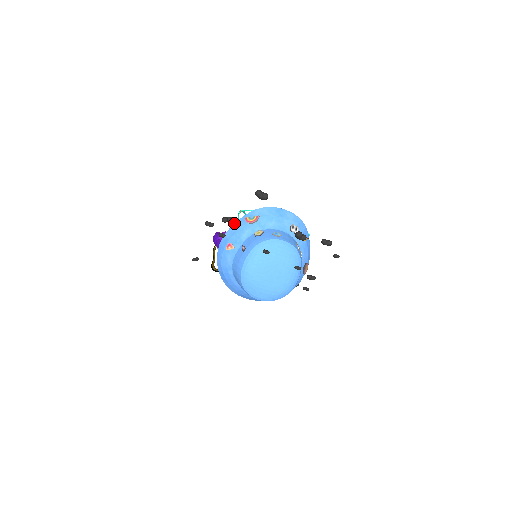
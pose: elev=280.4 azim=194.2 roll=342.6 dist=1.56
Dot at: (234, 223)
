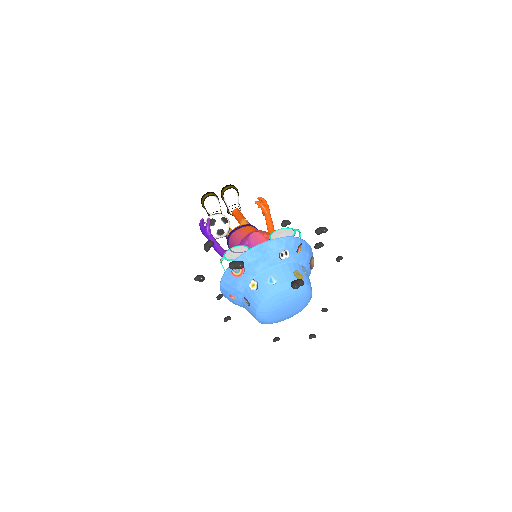
Dot at: (222, 276)
